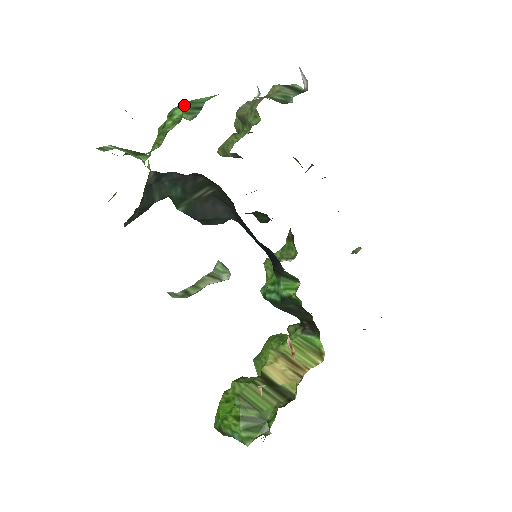
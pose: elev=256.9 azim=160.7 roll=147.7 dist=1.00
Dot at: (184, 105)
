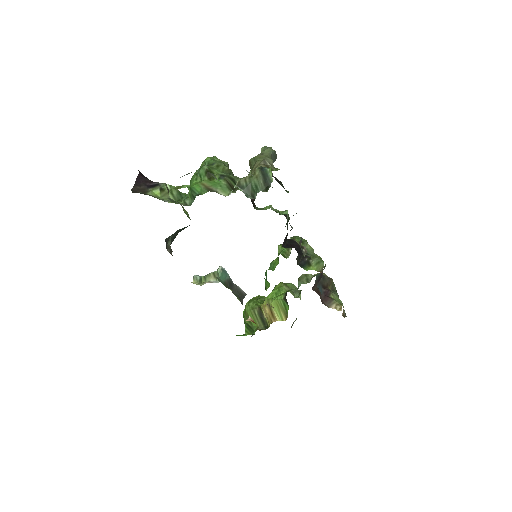
Dot at: (190, 188)
